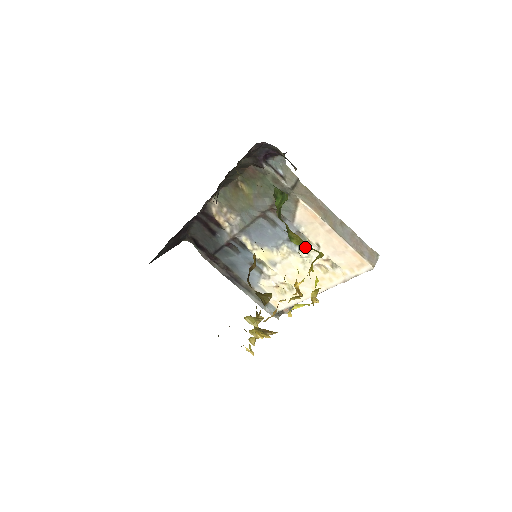
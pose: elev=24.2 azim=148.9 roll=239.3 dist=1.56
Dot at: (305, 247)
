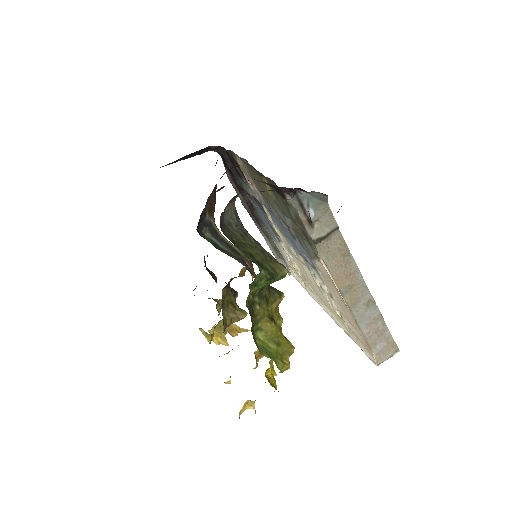
Dot at: (319, 281)
